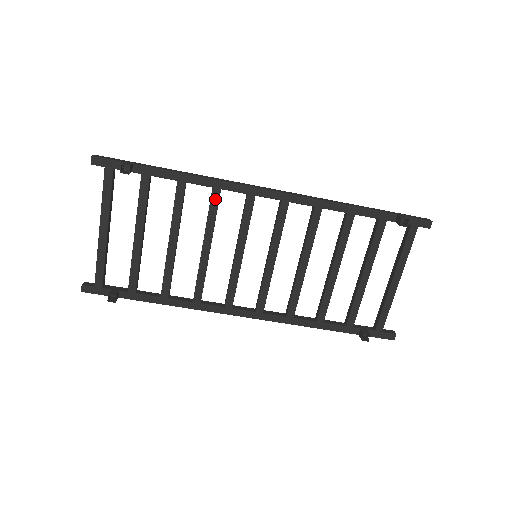
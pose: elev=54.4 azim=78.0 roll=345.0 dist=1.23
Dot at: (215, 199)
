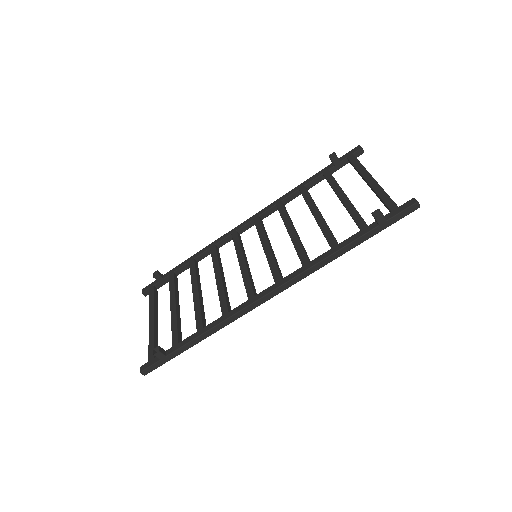
Dot at: (213, 251)
